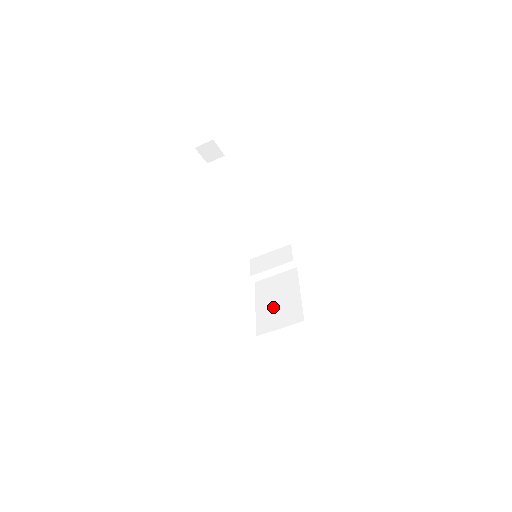
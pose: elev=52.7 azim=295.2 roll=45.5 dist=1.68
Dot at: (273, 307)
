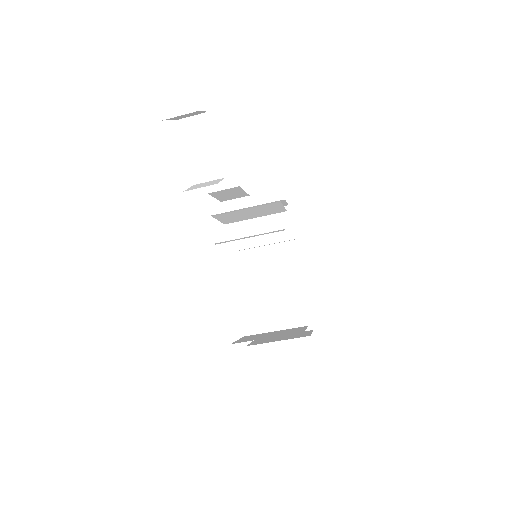
Dot at: (271, 300)
